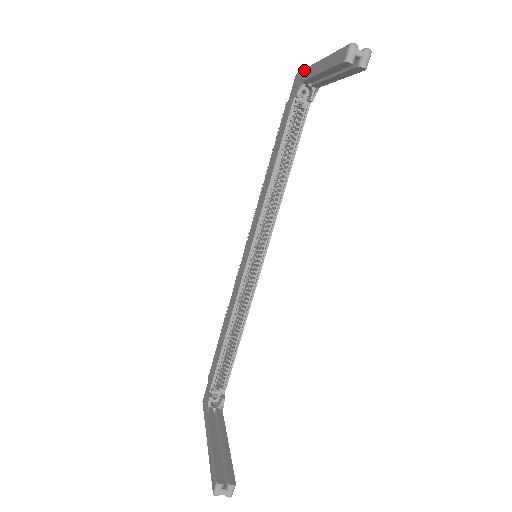
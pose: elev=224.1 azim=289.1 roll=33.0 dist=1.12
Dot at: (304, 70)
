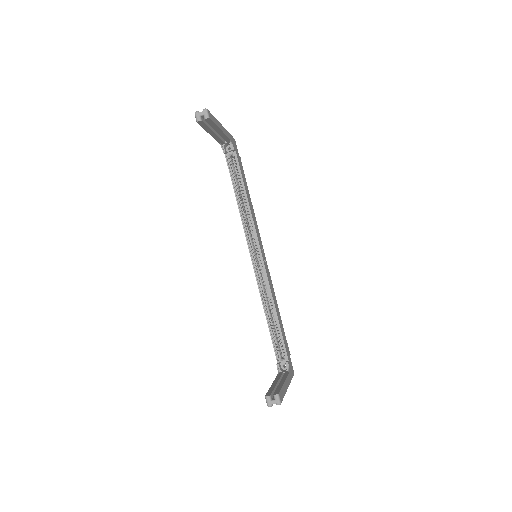
Dot at: occluded
